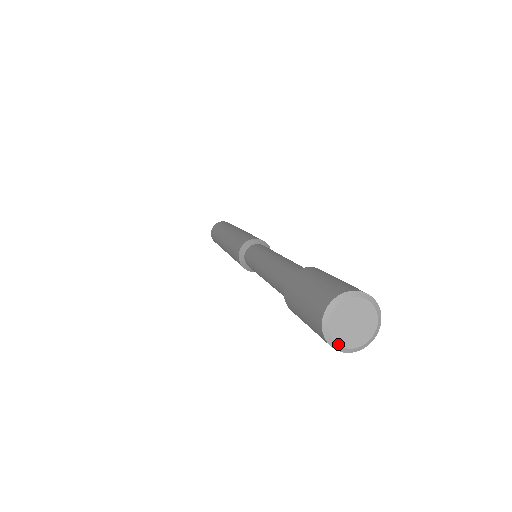
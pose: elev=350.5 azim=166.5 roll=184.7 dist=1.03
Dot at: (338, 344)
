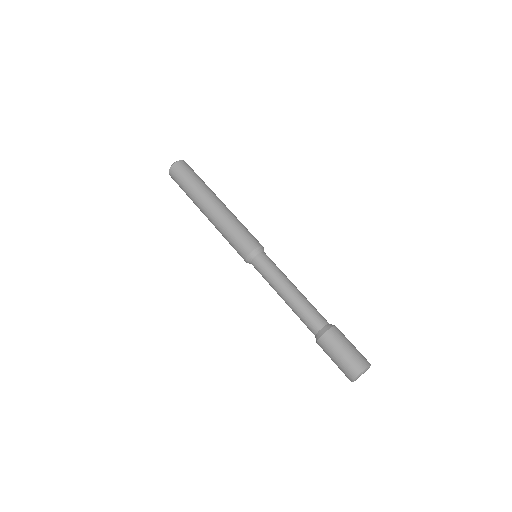
Dot at: occluded
